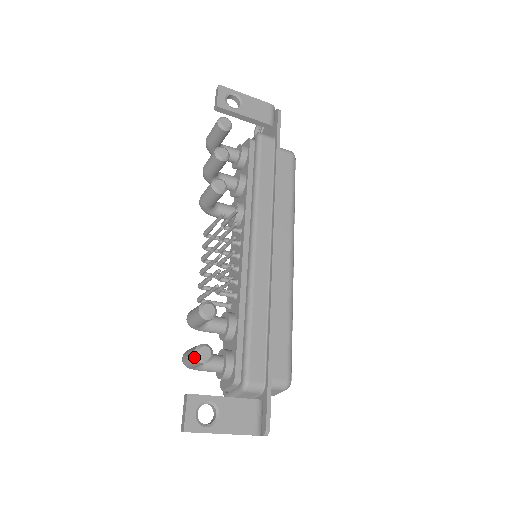
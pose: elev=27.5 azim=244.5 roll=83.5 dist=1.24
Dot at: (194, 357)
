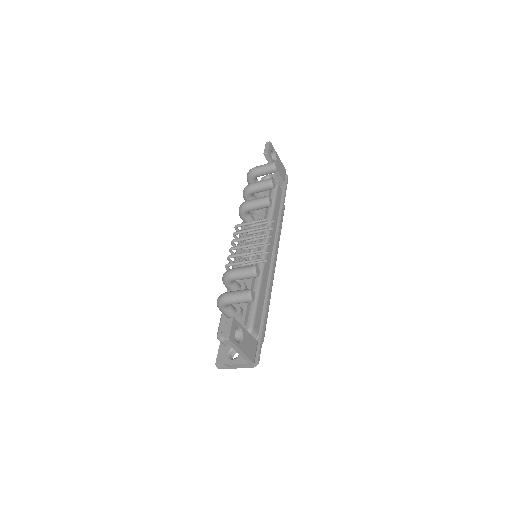
Dot at: (247, 295)
